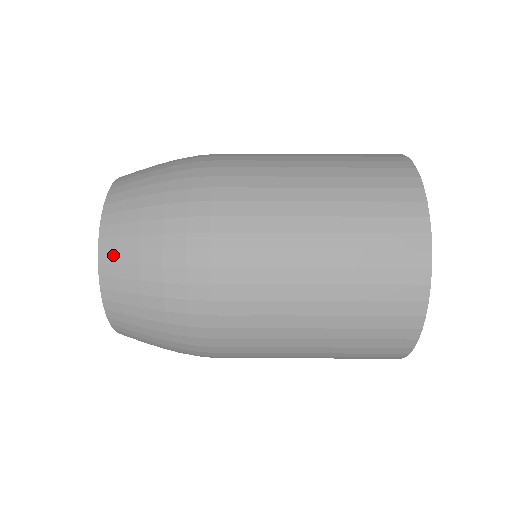
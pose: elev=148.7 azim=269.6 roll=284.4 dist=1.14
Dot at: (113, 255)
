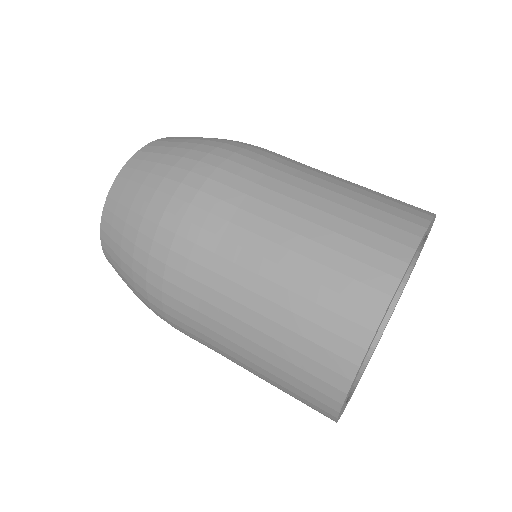
Dot at: (110, 216)
